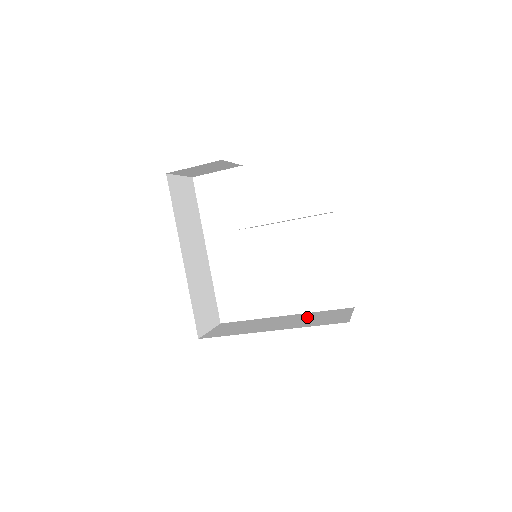
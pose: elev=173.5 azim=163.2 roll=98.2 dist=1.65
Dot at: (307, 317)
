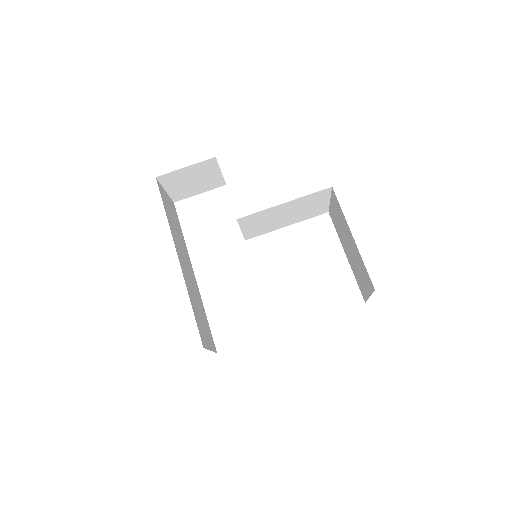
Dot at: occluded
